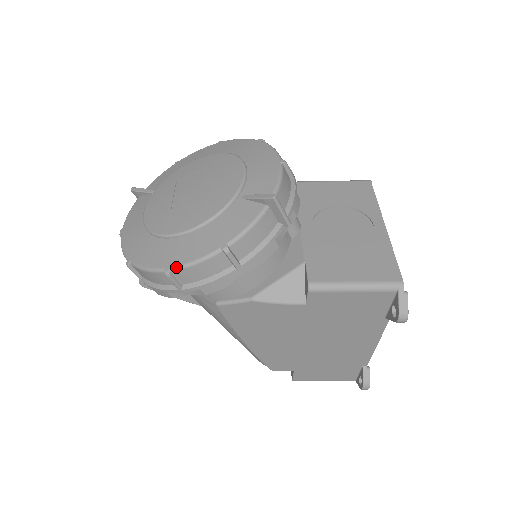
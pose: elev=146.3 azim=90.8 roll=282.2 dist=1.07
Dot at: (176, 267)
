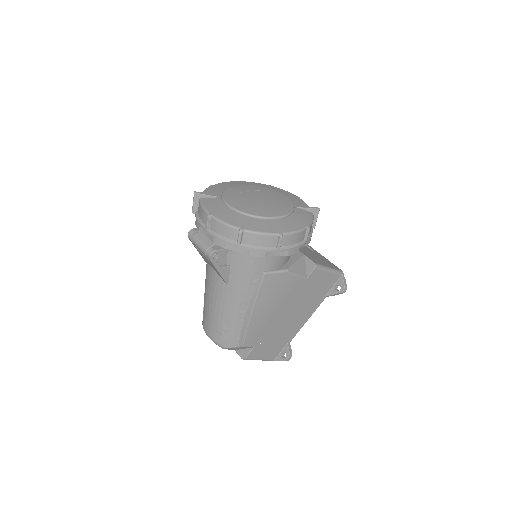
Dot at: (286, 233)
